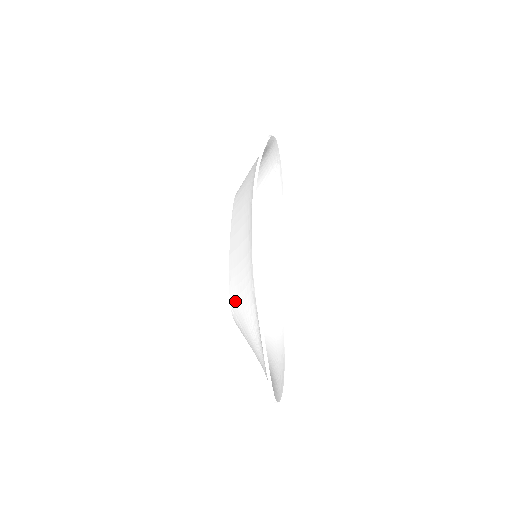
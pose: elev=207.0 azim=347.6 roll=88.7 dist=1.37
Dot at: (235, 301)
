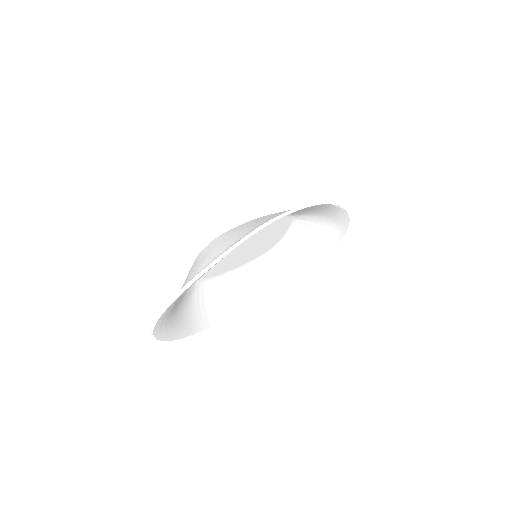
Dot at: (220, 239)
